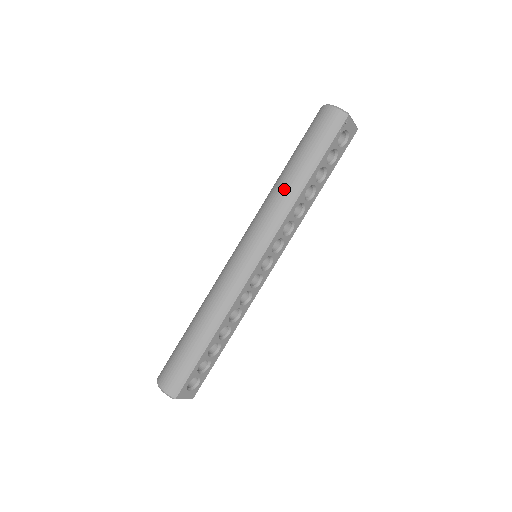
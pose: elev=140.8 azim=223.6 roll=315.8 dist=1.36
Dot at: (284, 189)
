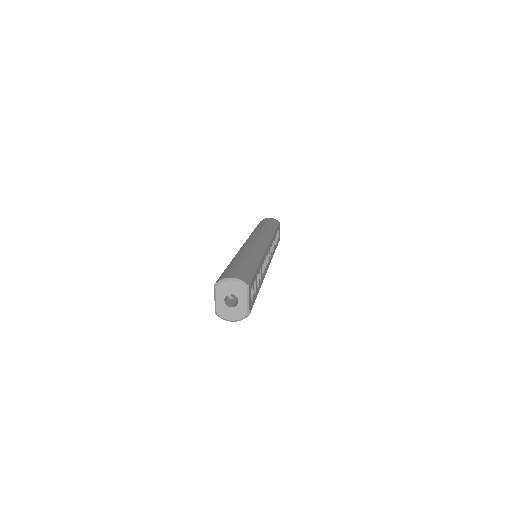
Dot at: (264, 229)
